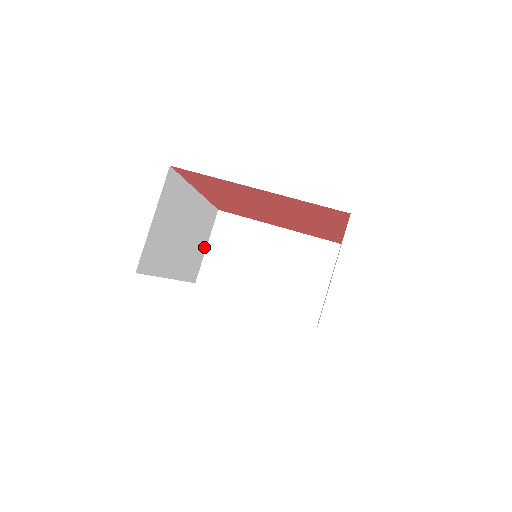
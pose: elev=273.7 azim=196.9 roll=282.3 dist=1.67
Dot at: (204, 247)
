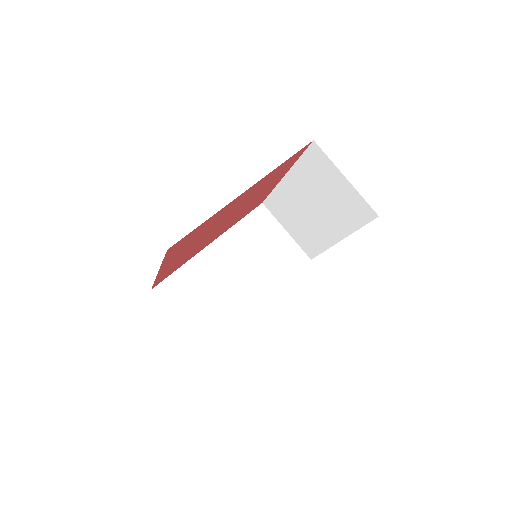
Dot at: (283, 236)
